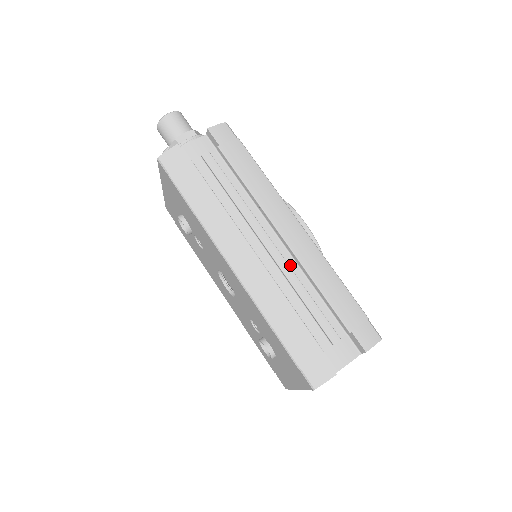
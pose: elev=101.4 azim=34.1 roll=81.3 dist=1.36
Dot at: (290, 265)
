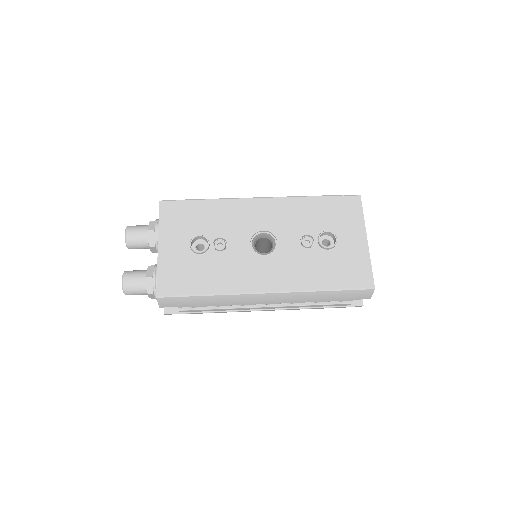
Dot at: occluded
